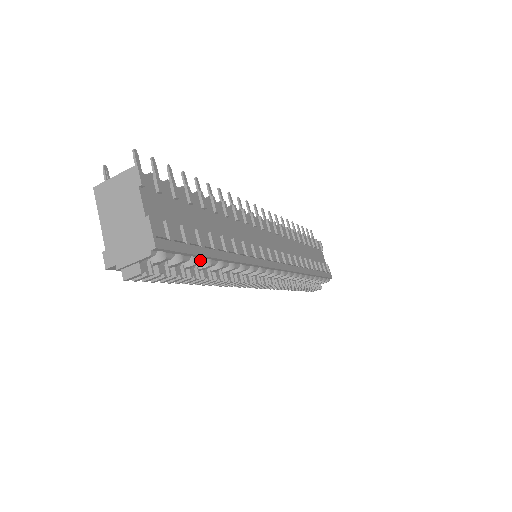
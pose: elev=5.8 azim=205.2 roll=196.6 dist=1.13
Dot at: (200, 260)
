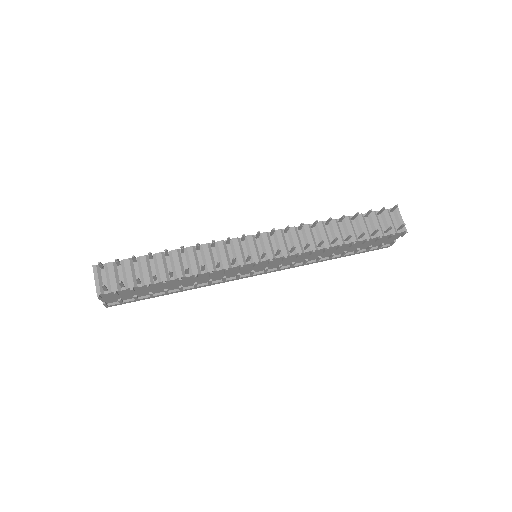
Dot at: occluded
